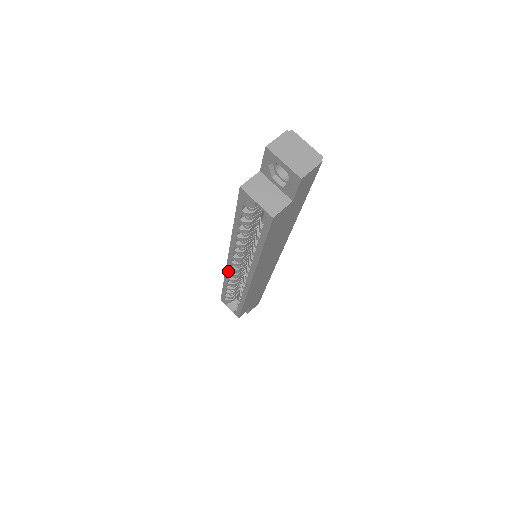
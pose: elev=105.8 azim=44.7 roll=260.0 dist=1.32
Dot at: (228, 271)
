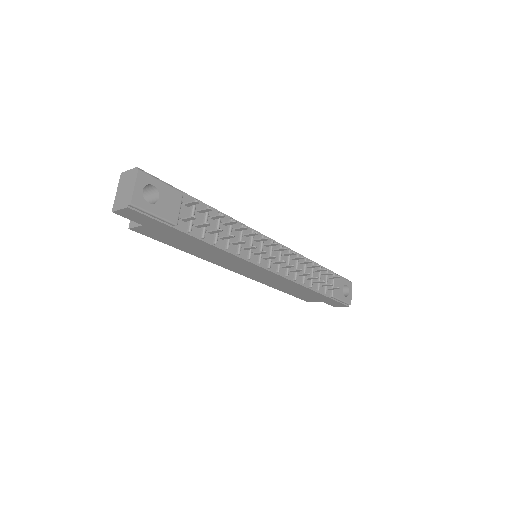
Dot at: occluded
